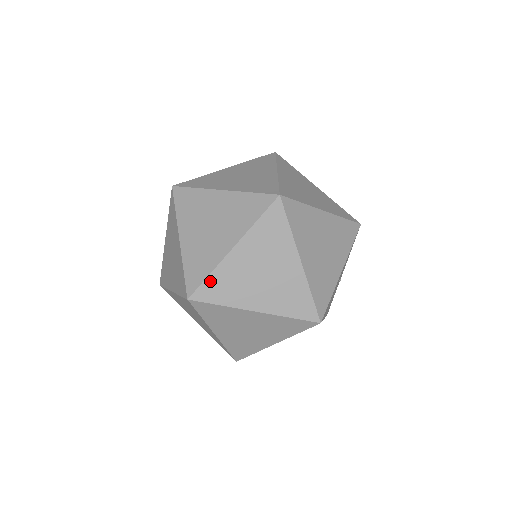
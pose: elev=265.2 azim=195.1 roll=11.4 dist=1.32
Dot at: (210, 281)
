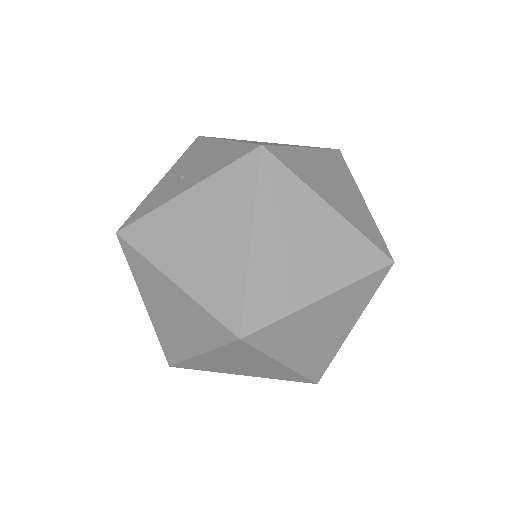
Dot at: (276, 325)
